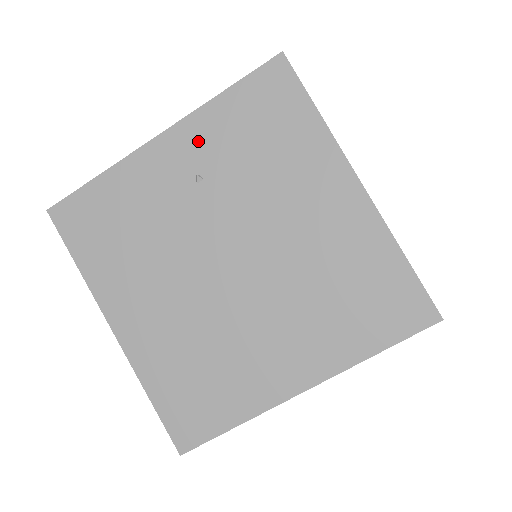
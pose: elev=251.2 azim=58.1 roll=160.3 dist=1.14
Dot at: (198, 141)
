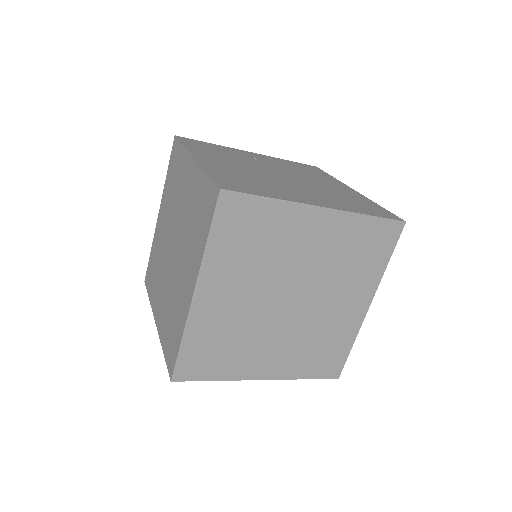
Dot at: occluded
